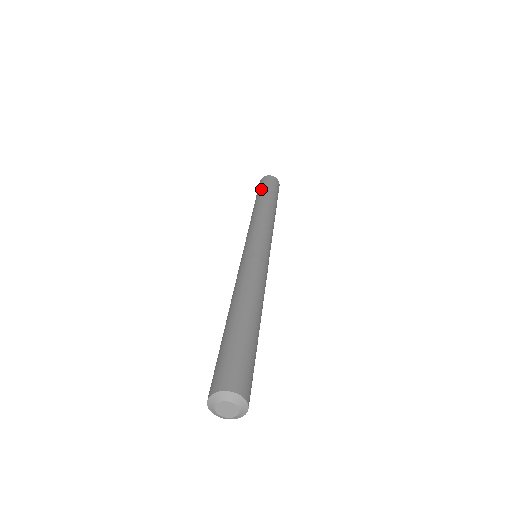
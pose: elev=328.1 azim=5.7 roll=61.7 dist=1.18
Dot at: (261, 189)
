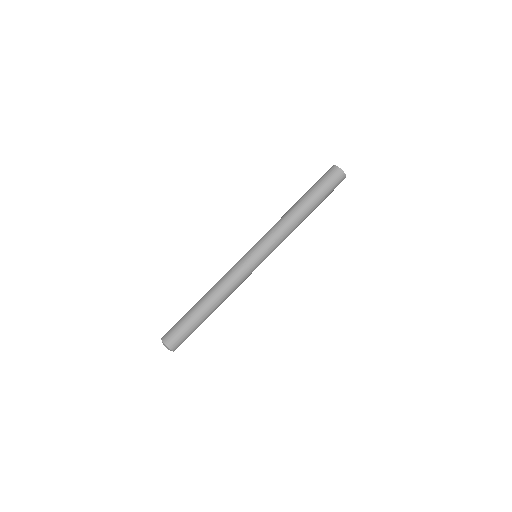
Dot at: (322, 190)
